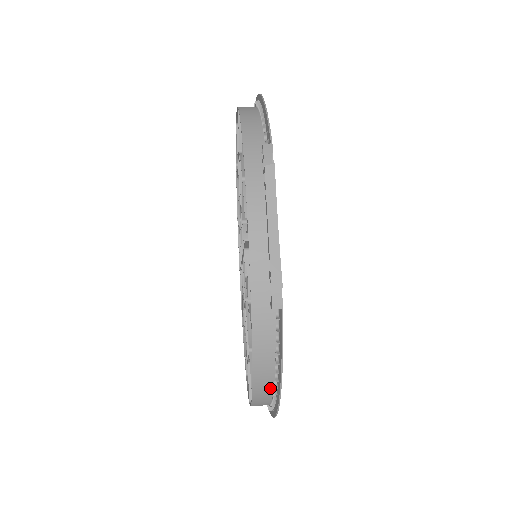
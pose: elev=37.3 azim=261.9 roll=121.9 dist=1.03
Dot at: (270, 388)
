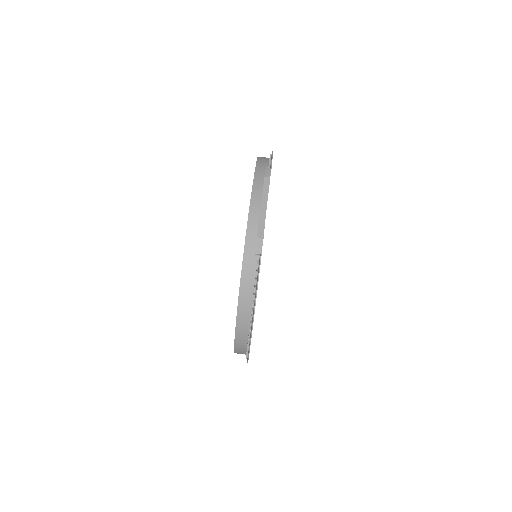
Dot at: (248, 319)
